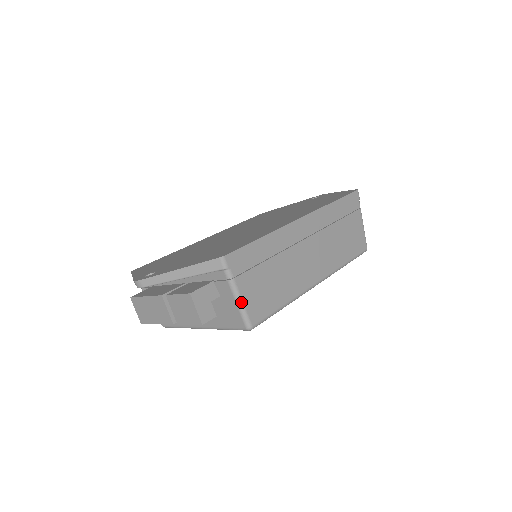
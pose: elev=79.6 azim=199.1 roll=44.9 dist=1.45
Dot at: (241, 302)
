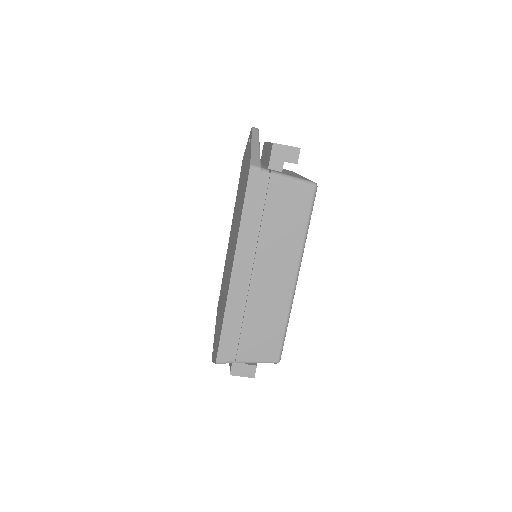
Dot at: (255, 362)
